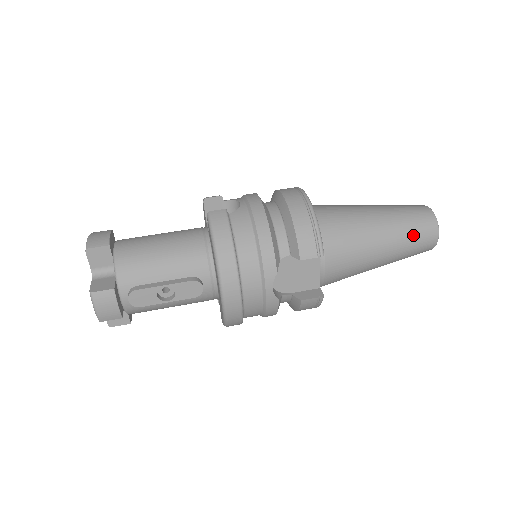
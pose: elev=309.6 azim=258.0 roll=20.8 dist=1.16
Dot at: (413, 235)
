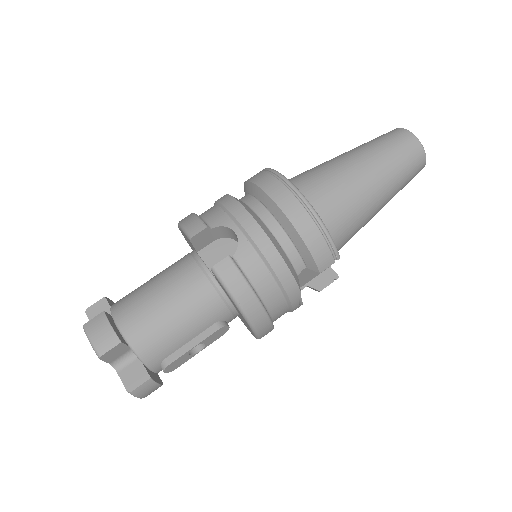
Dot at: (405, 177)
